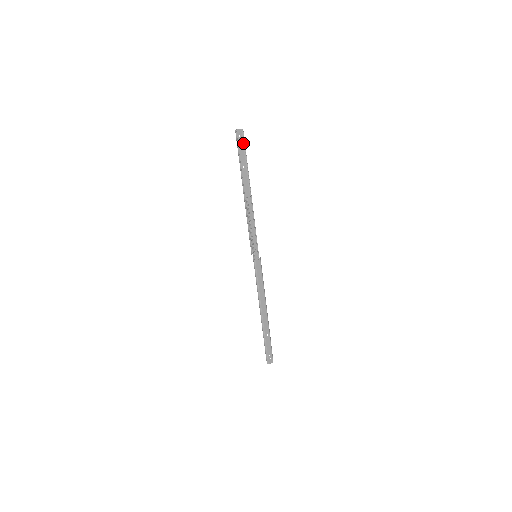
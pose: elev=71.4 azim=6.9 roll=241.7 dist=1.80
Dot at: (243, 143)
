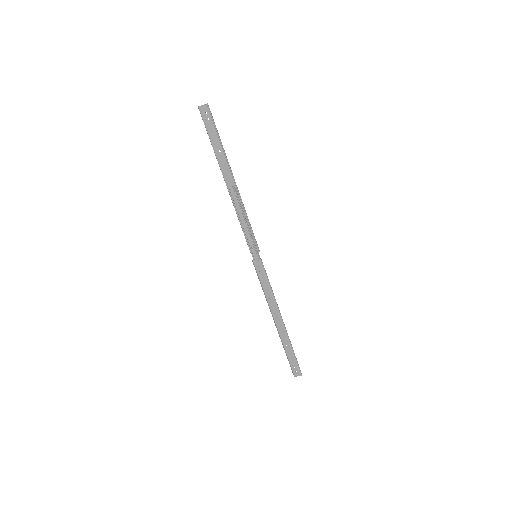
Dot at: (213, 121)
